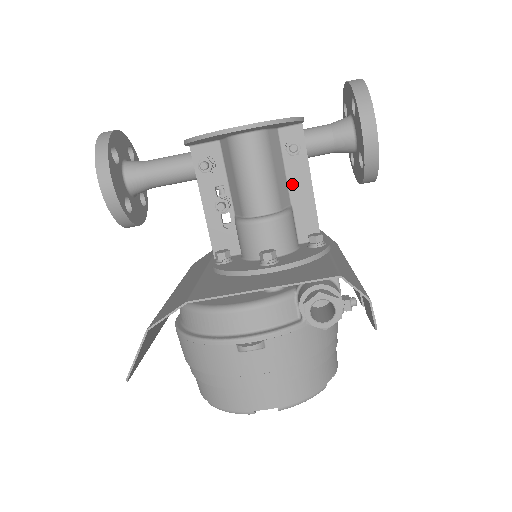
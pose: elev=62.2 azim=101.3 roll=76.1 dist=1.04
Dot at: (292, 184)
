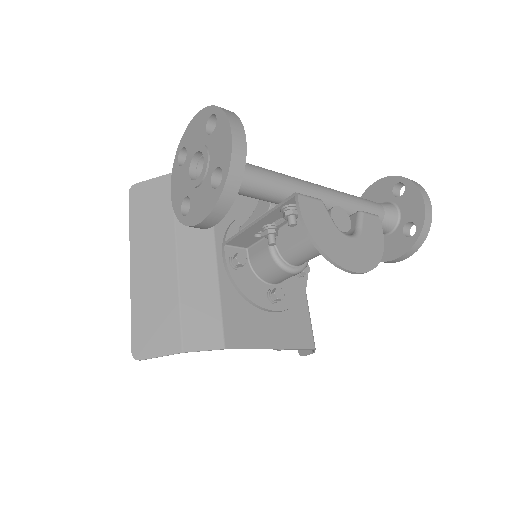
Dot at: occluded
